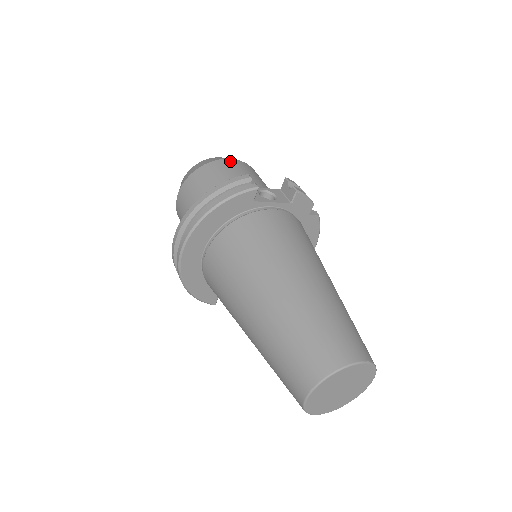
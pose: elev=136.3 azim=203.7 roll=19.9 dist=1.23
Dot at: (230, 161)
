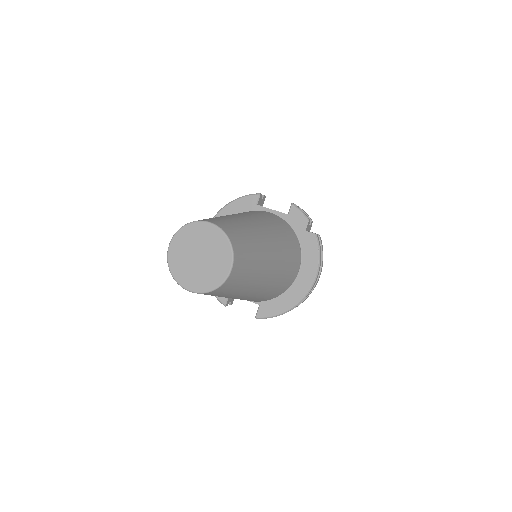
Dot at: occluded
